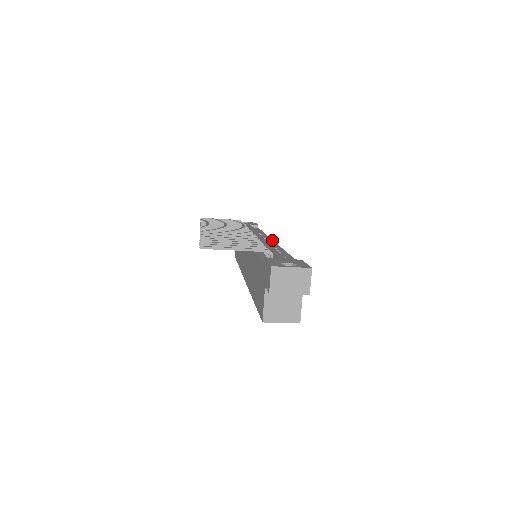
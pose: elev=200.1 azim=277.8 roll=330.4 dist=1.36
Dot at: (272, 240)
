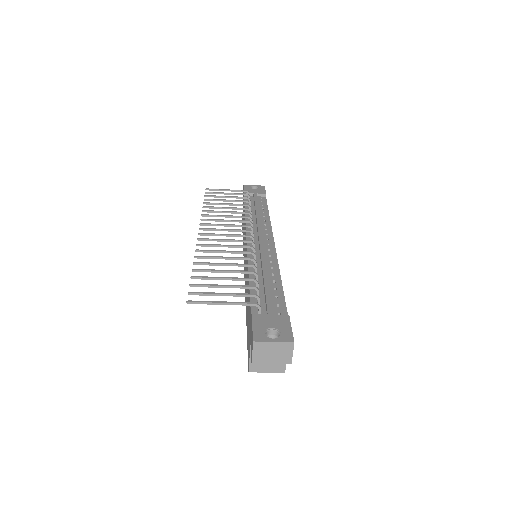
Dot at: (273, 240)
